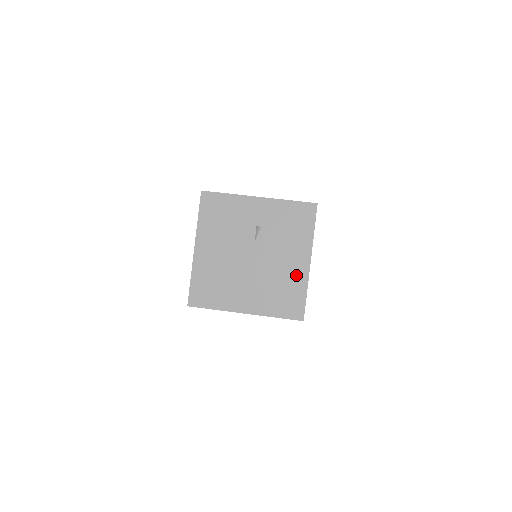
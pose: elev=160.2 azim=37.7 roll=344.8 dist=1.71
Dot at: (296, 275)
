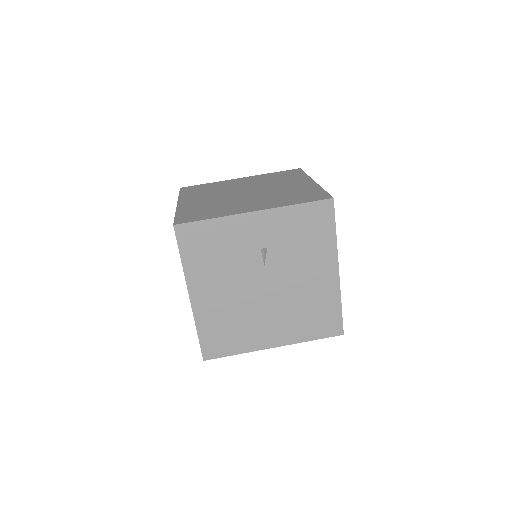
Dot at: (324, 290)
